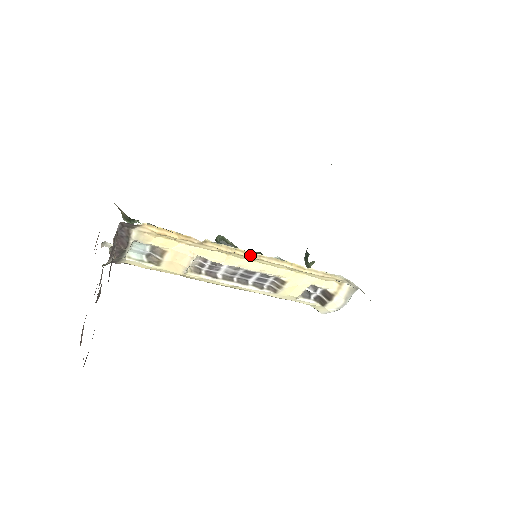
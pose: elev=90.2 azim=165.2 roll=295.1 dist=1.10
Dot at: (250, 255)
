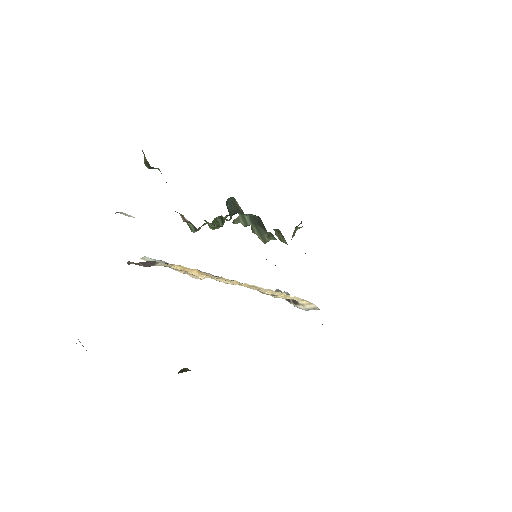
Dot at: (252, 287)
